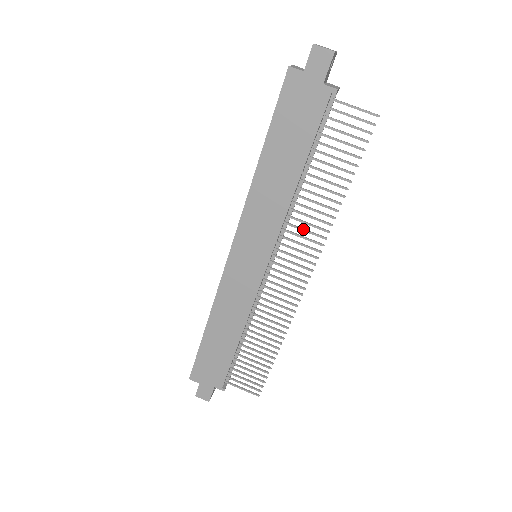
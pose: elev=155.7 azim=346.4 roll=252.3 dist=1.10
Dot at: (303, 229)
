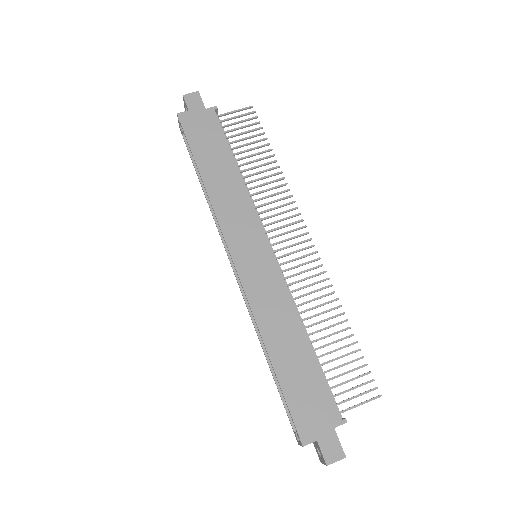
Dot at: (271, 202)
